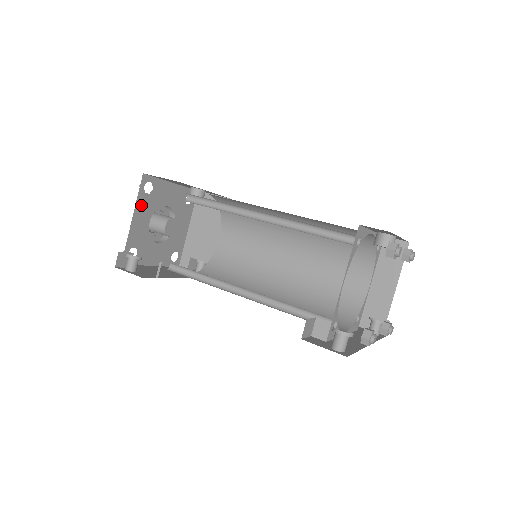
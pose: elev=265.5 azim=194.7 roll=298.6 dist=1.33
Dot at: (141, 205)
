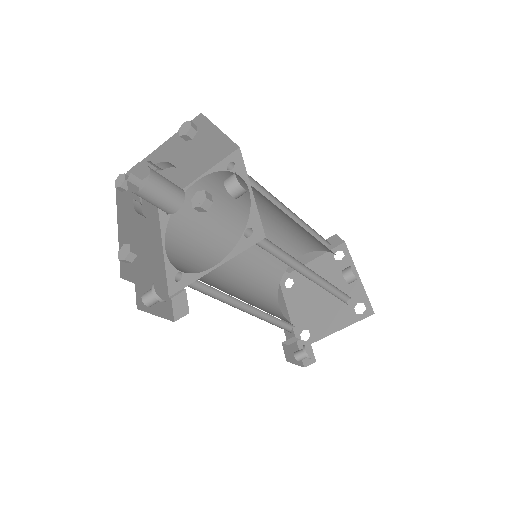
Dot at: occluded
